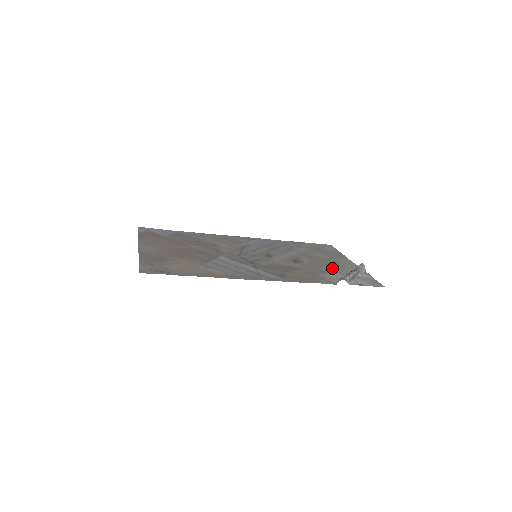
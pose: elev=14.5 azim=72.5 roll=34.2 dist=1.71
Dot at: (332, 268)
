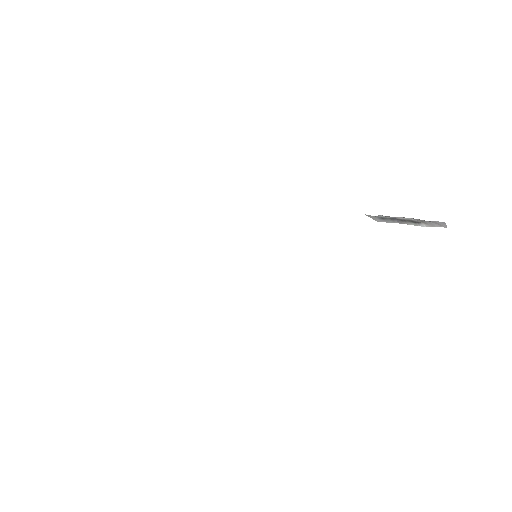
Dot at: occluded
